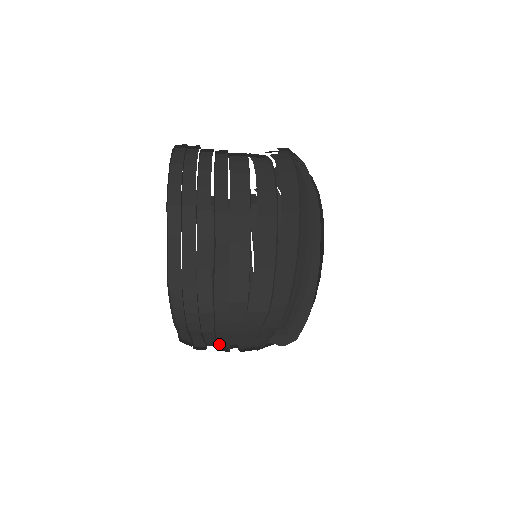
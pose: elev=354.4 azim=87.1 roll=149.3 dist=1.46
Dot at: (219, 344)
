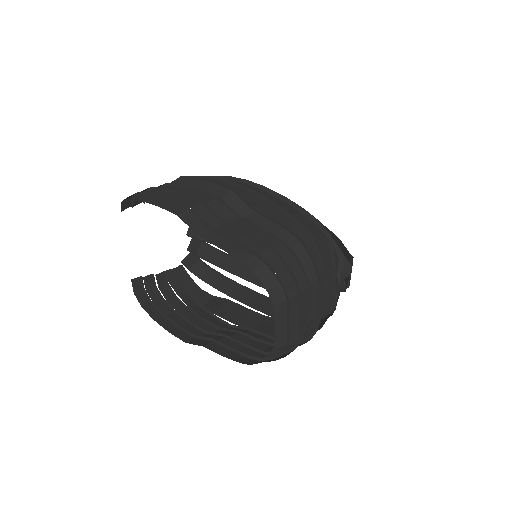
Dot at: (310, 317)
